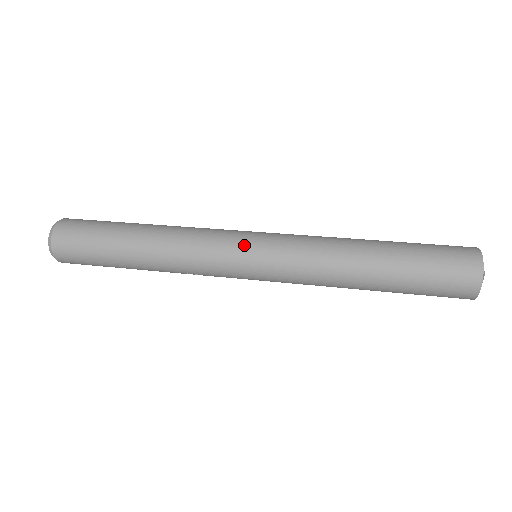
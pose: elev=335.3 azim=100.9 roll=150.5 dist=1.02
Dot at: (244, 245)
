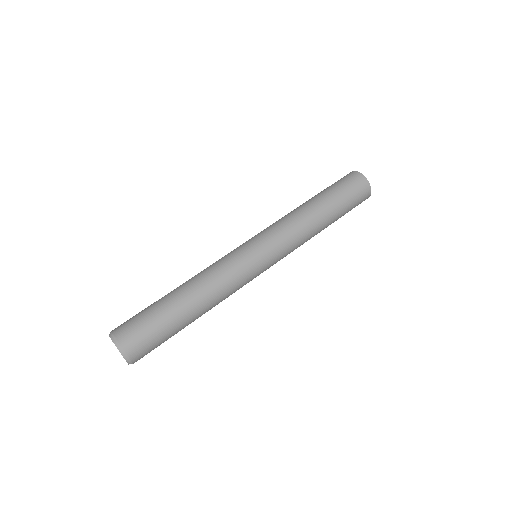
Dot at: (259, 261)
